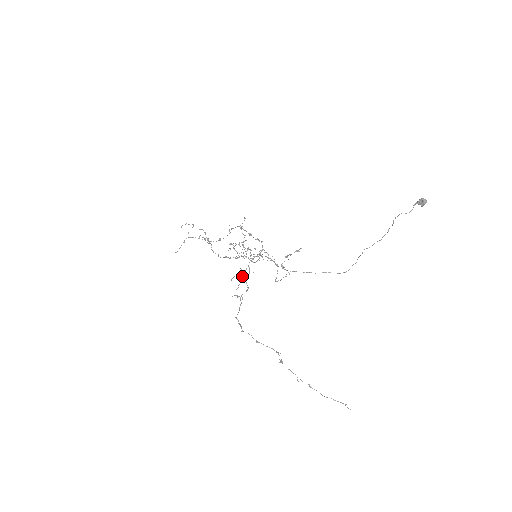
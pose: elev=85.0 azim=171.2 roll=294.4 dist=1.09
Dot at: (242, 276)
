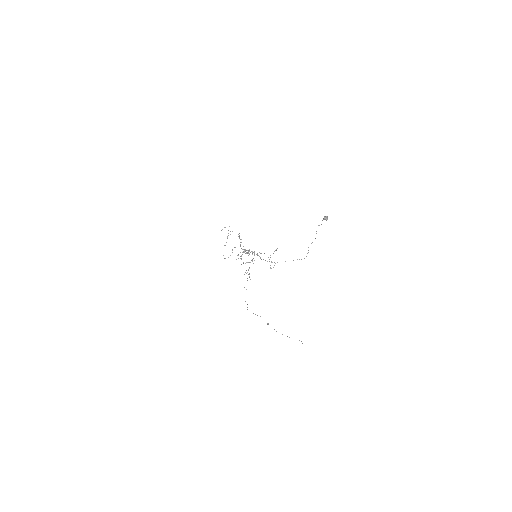
Dot at: occluded
